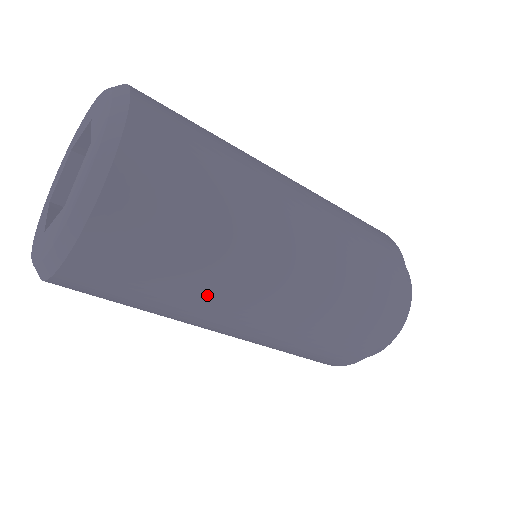
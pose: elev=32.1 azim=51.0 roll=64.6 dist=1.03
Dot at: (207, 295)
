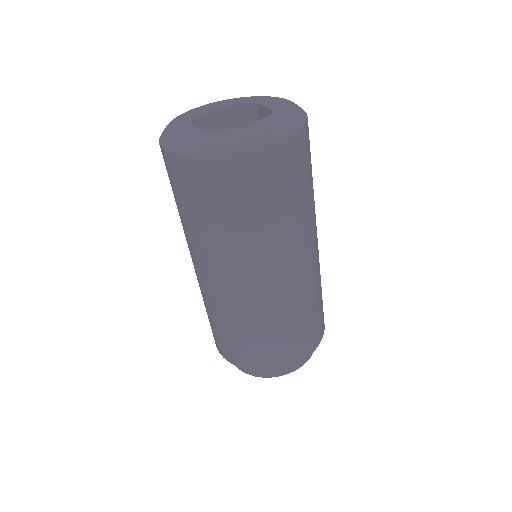
Dot at: (314, 208)
